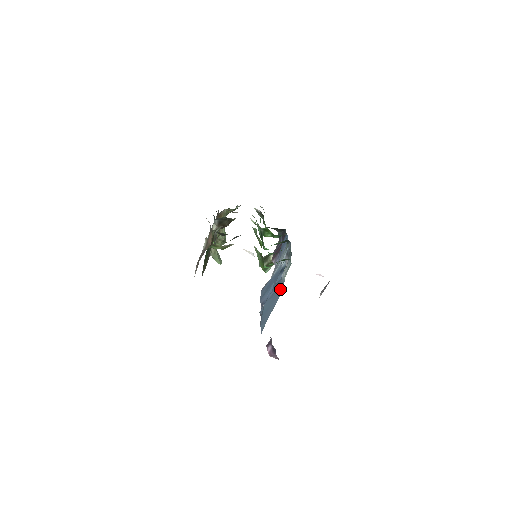
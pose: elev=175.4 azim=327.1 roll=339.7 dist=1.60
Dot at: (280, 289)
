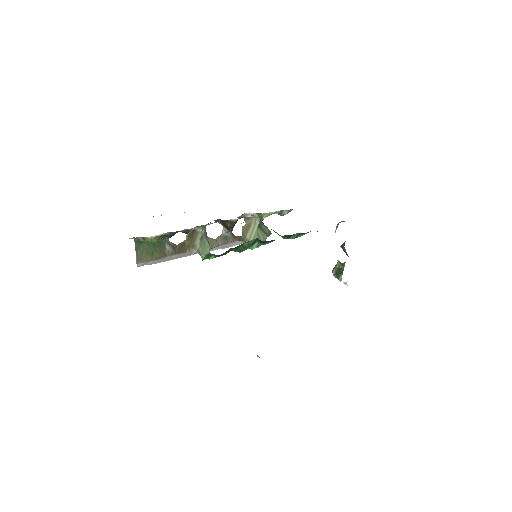
Dot at: occluded
